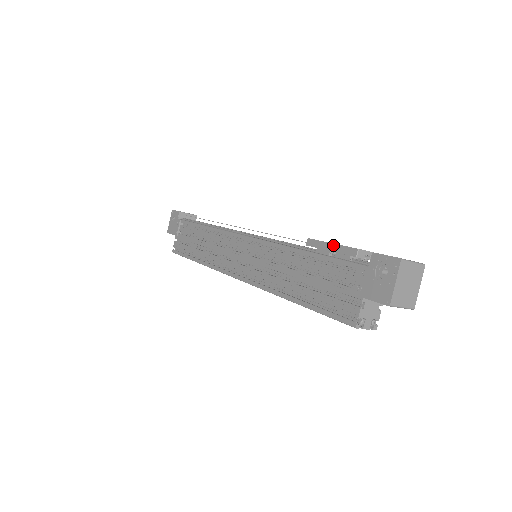
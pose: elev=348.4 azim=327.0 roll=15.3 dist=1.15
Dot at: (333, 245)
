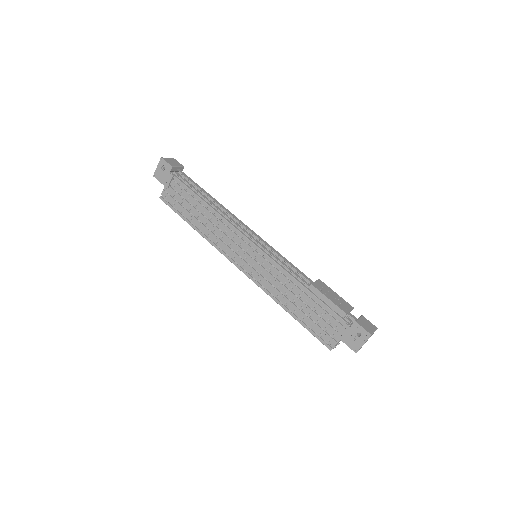
Dot at: (330, 301)
